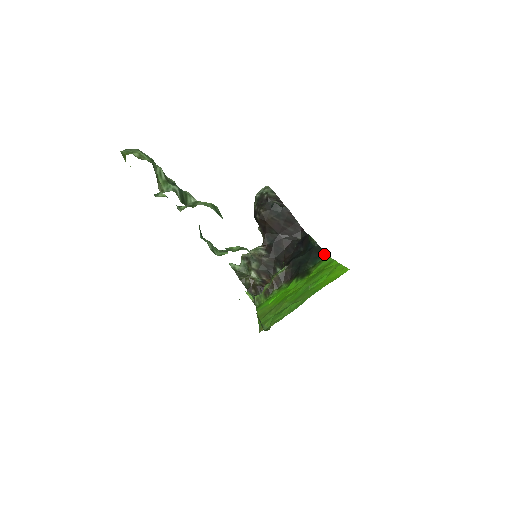
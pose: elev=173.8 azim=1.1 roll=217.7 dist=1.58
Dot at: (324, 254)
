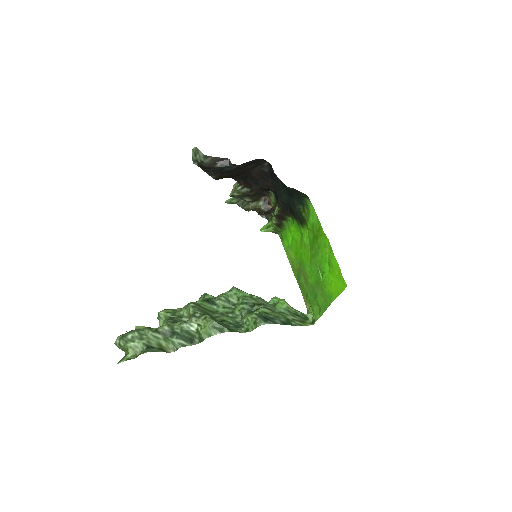
Dot at: (304, 195)
